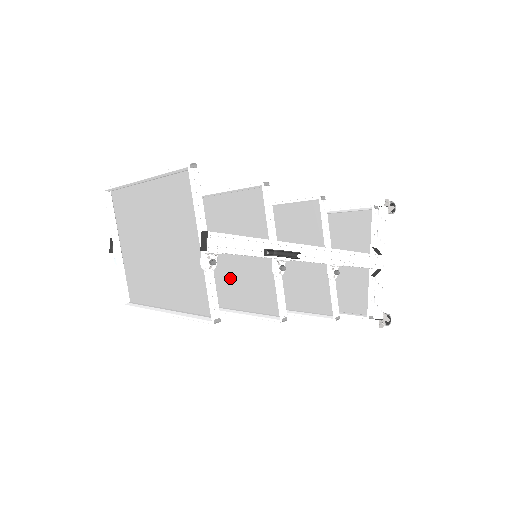
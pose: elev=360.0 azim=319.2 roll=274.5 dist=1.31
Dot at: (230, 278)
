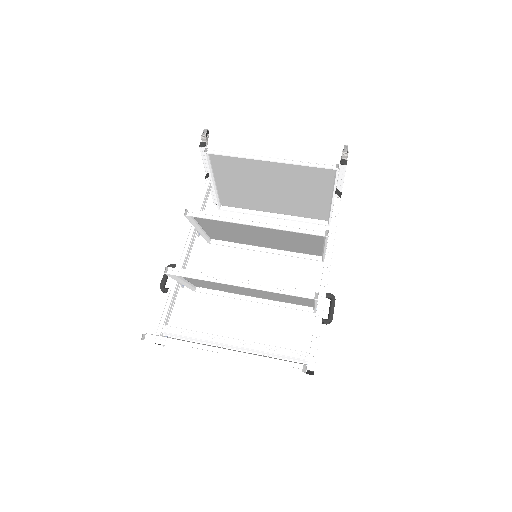
Dot at: (256, 294)
